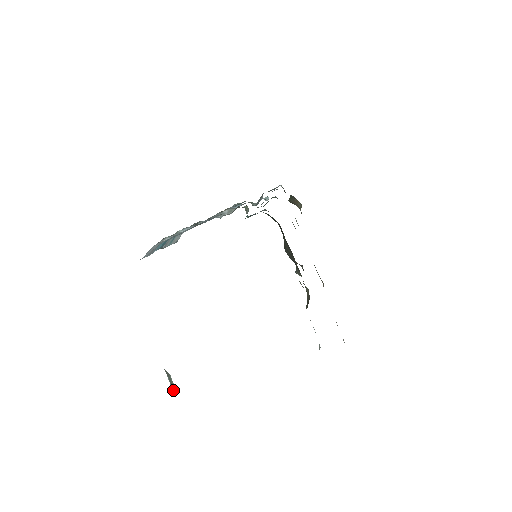
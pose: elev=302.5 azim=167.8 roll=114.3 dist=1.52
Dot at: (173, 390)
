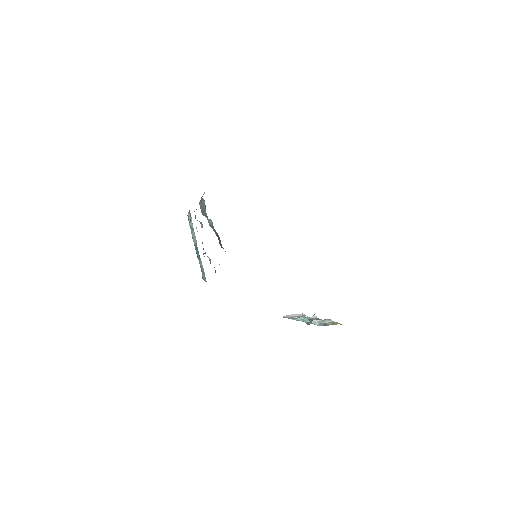
Dot at: occluded
